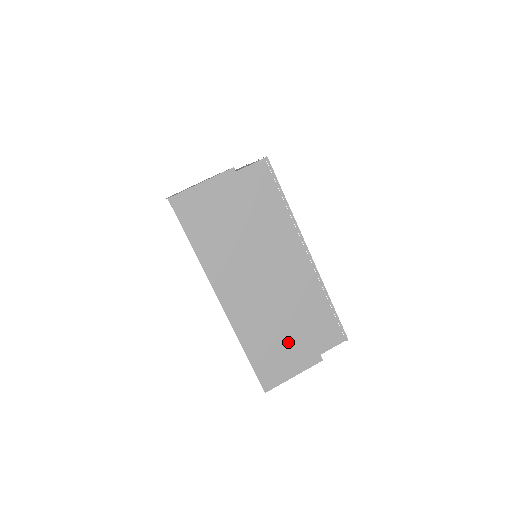
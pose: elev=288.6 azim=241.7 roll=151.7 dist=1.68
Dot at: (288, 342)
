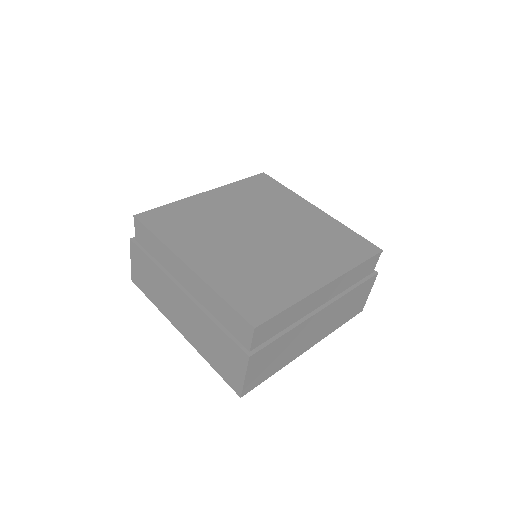
Dot at: (355, 299)
